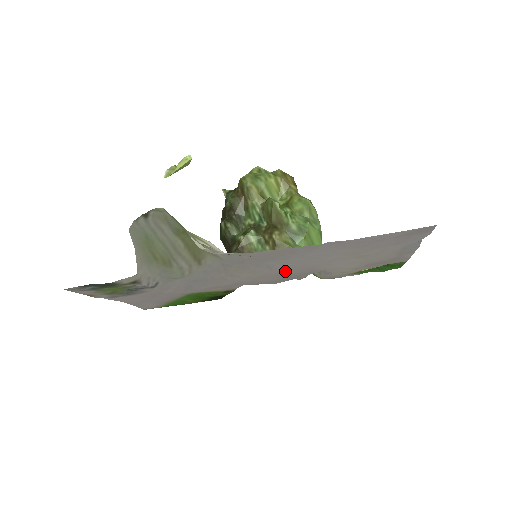
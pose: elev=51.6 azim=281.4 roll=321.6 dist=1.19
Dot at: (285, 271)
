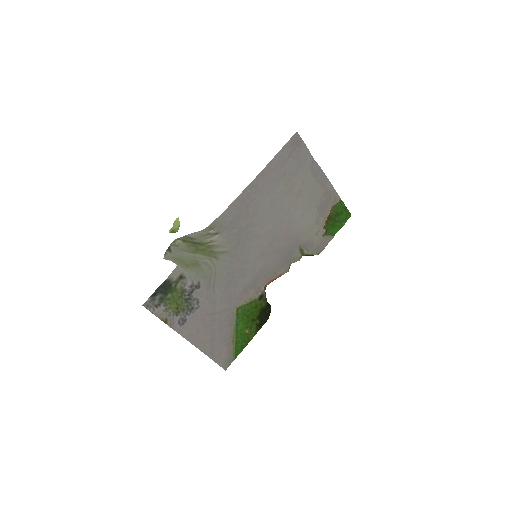
Dot at: (273, 241)
